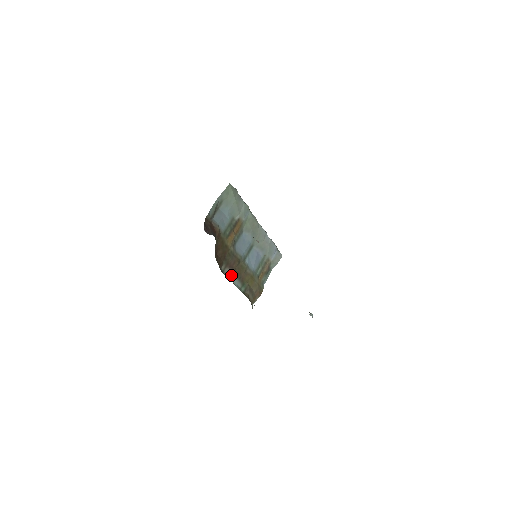
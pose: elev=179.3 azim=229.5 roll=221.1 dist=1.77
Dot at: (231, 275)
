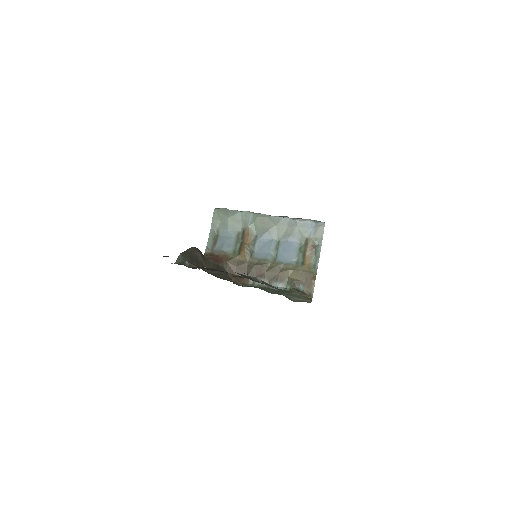
Dot at: occluded
